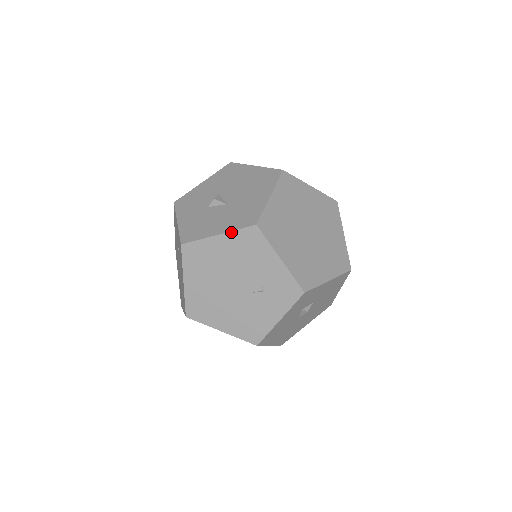
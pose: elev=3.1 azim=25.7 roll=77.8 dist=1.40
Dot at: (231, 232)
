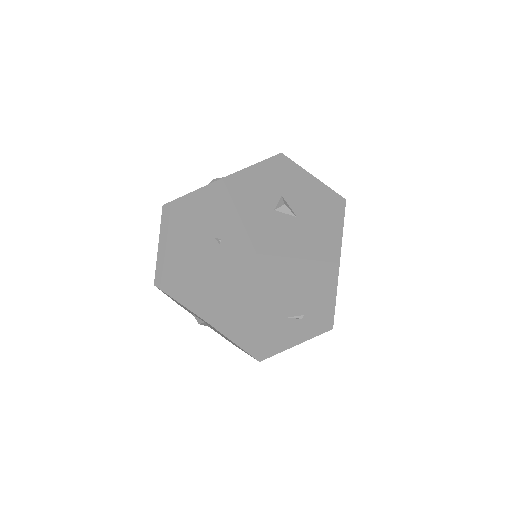
Dot at: (314, 261)
